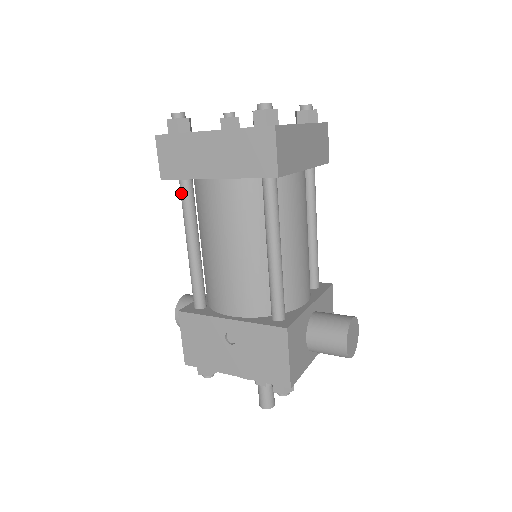
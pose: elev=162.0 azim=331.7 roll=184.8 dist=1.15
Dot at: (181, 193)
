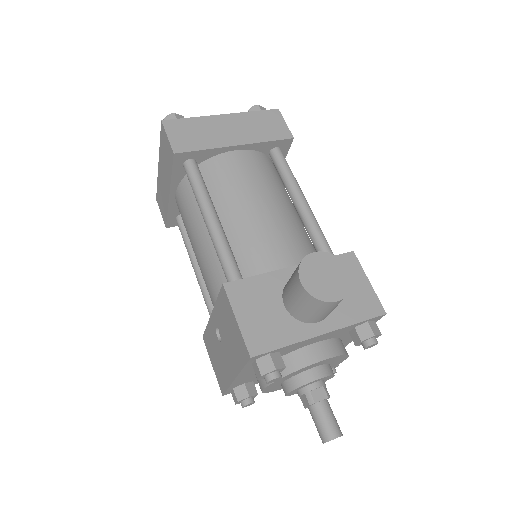
Dot at: (180, 230)
